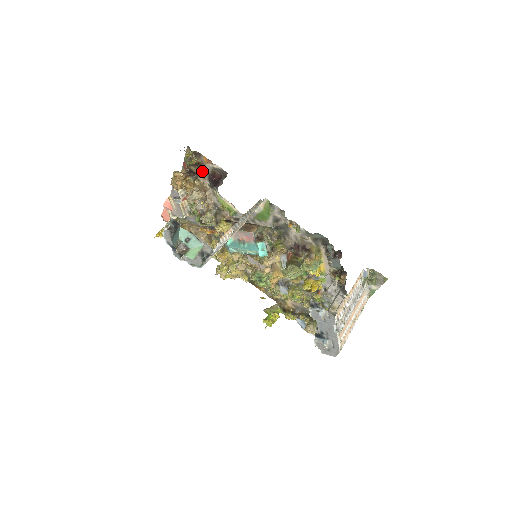
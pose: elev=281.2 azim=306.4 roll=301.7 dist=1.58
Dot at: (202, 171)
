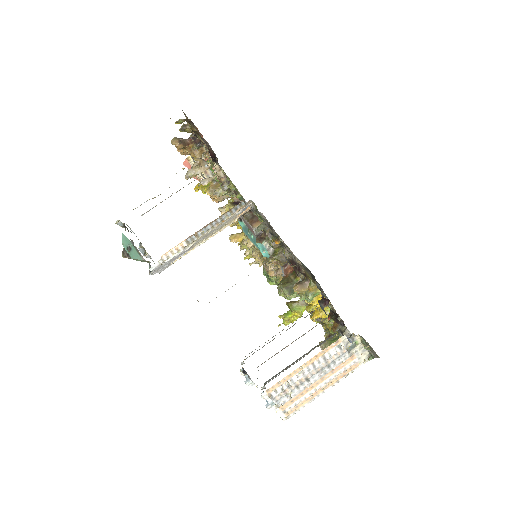
Dot at: (203, 141)
